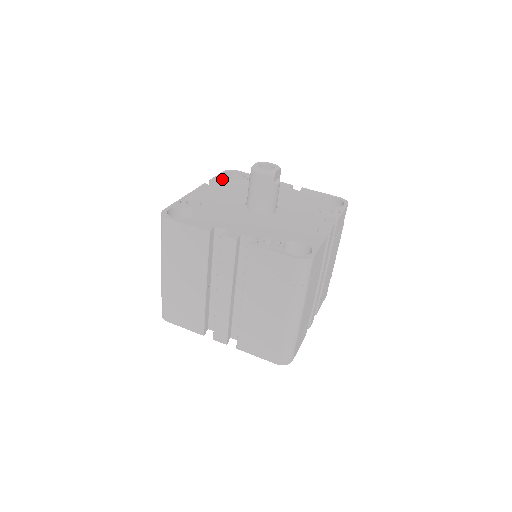
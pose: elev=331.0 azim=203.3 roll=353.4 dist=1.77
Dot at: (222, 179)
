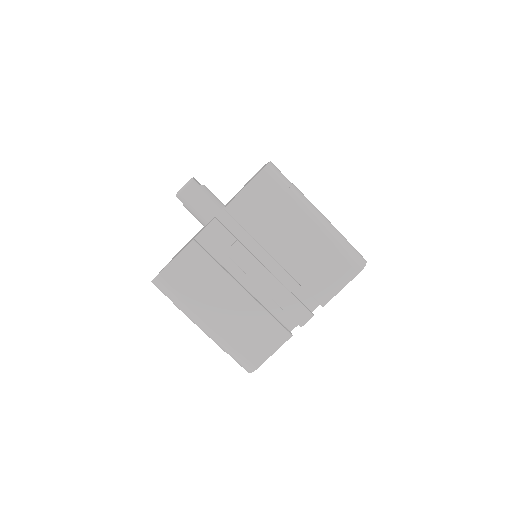
Dot at: occluded
